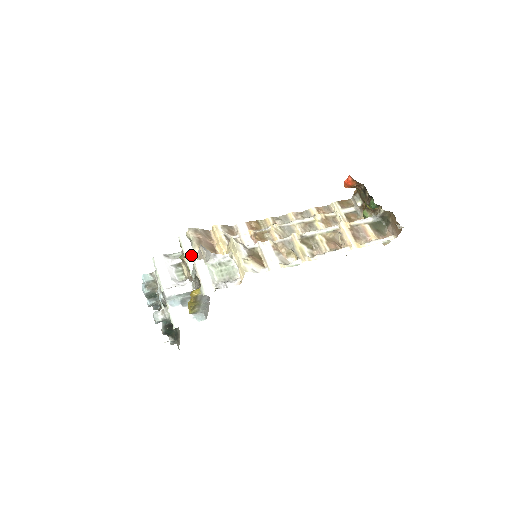
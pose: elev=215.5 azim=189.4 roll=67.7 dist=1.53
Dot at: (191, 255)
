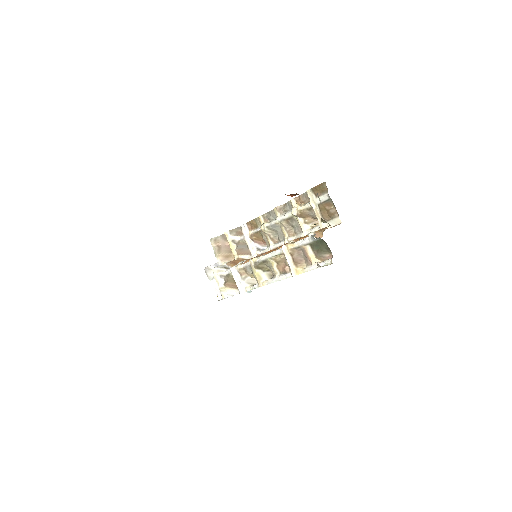
Dot at: occluded
